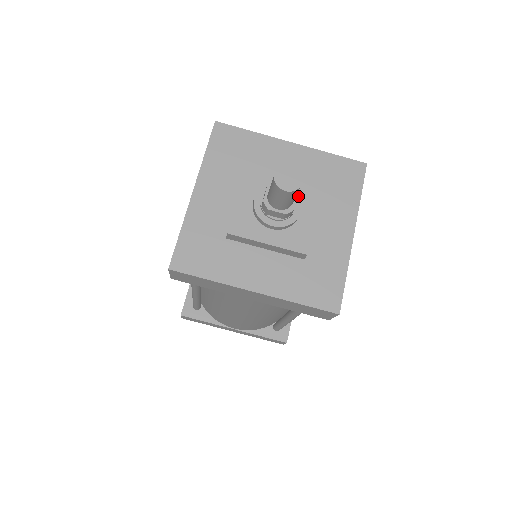
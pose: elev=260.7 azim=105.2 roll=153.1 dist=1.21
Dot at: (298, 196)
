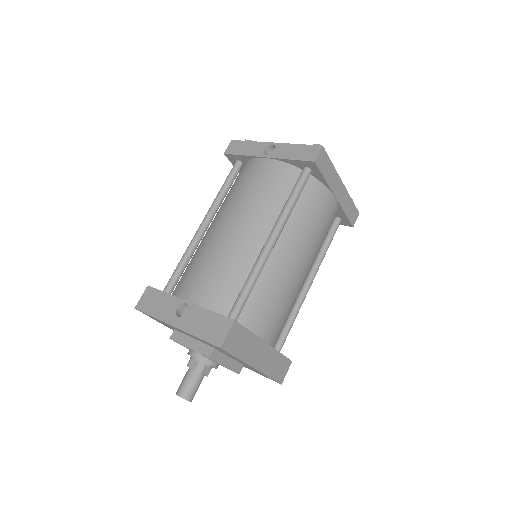
Dot at: occluded
